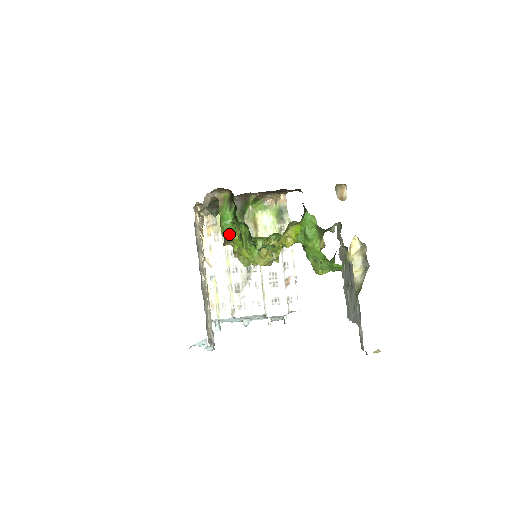
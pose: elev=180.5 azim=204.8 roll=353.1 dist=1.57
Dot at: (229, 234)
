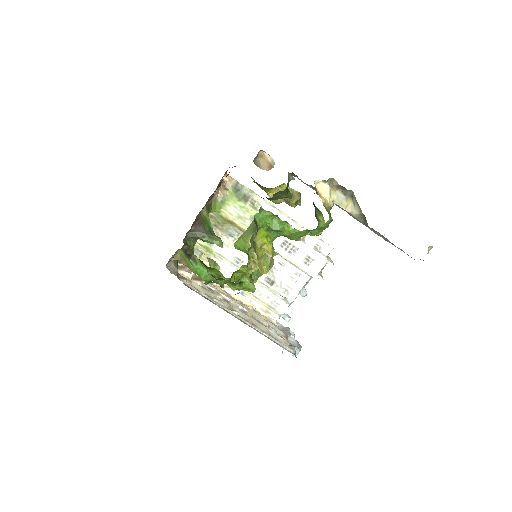
Dot at: occluded
